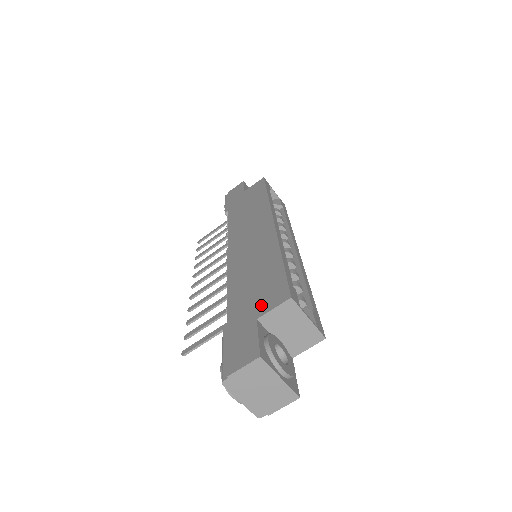
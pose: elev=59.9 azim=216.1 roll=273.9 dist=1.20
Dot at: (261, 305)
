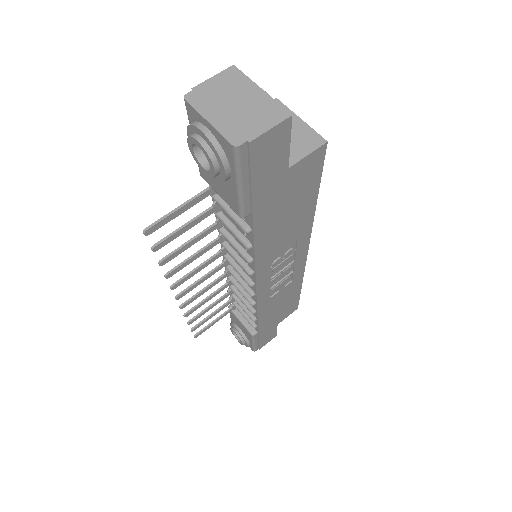
Dot at: occluded
